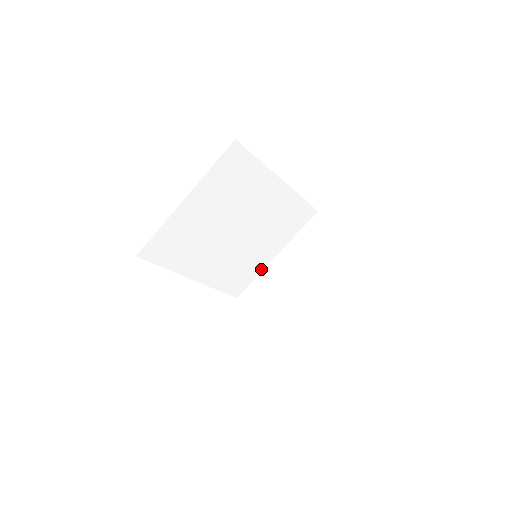
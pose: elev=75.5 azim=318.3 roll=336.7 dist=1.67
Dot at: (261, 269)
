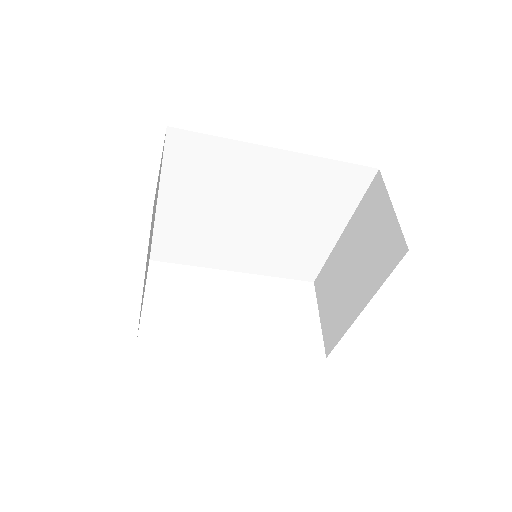
Dot at: (328, 250)
